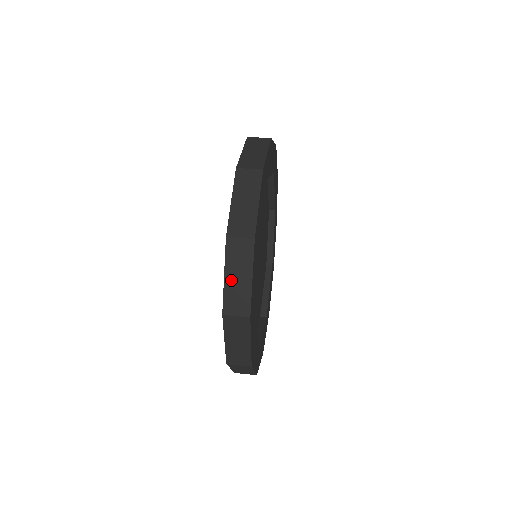
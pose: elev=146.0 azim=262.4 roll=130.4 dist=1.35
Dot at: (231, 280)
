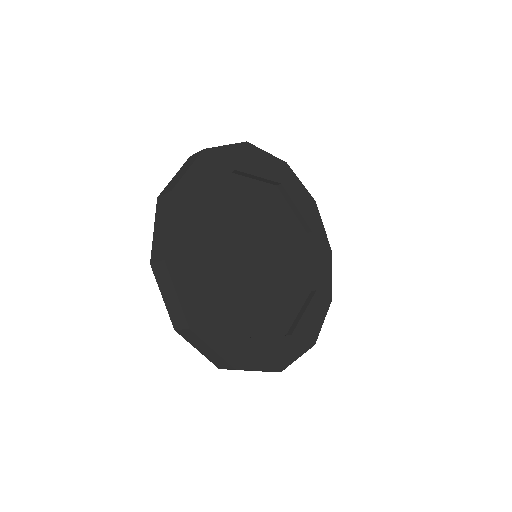
Dot at: (157, 231)
